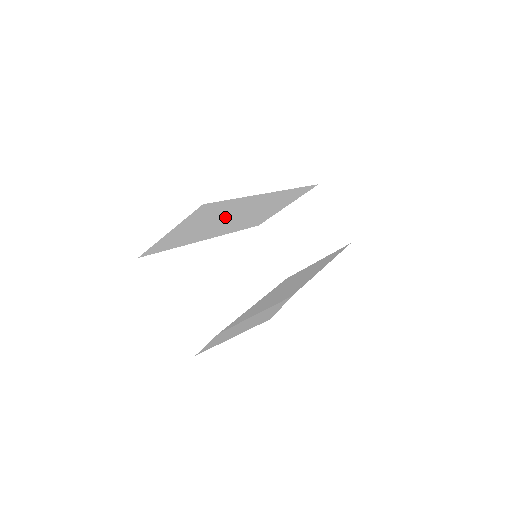
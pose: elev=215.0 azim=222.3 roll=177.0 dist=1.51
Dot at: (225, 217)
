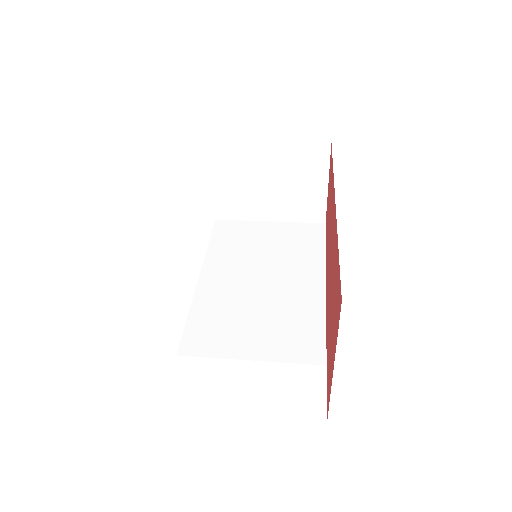
Dot at: occluded
